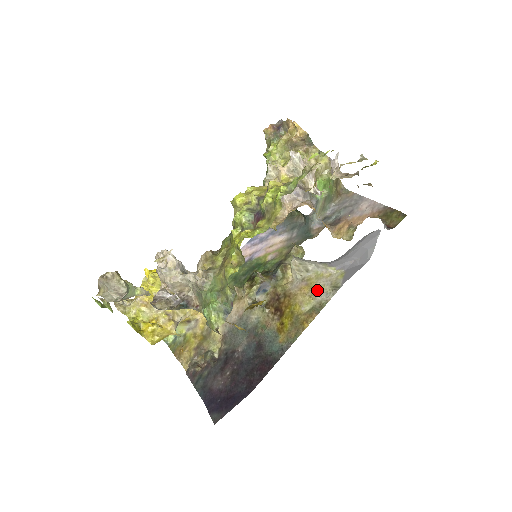
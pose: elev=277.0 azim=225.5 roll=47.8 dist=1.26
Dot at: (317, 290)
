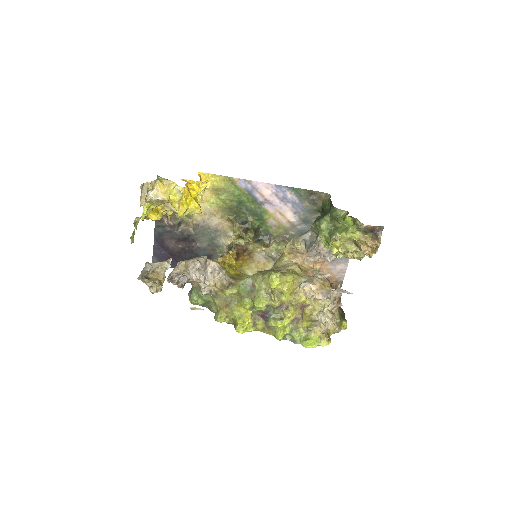
Dot at: occluded
